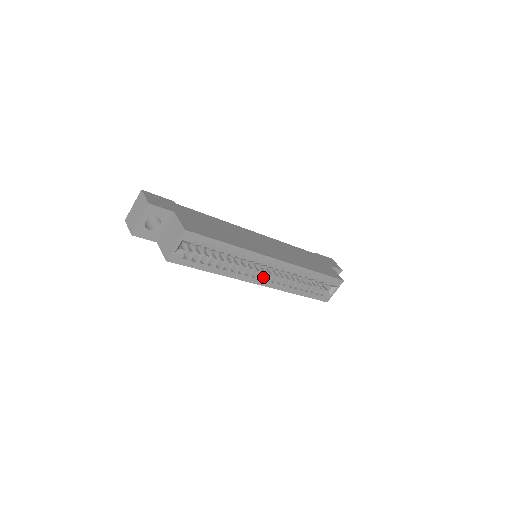
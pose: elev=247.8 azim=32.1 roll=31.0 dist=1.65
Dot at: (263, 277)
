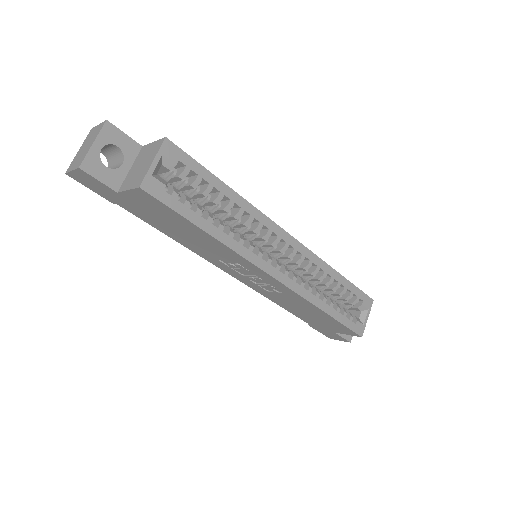
Dot at: (277, 264)
